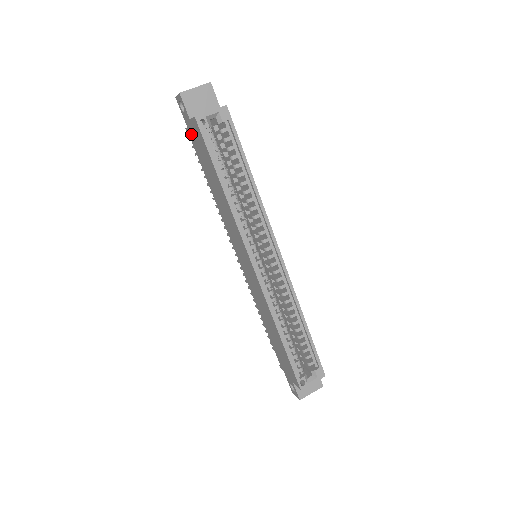
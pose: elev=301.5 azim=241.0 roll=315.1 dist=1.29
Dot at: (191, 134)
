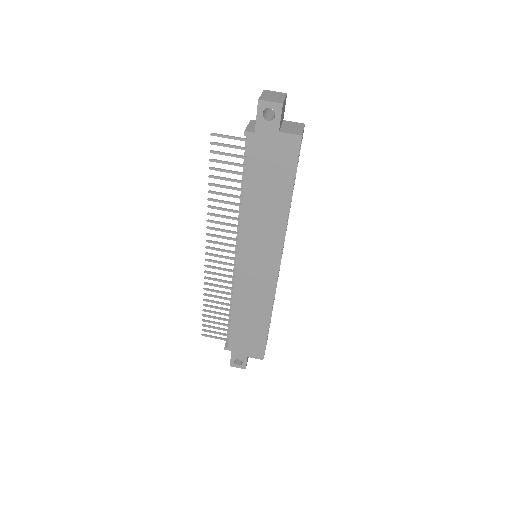
Dot at: (259, 142)
